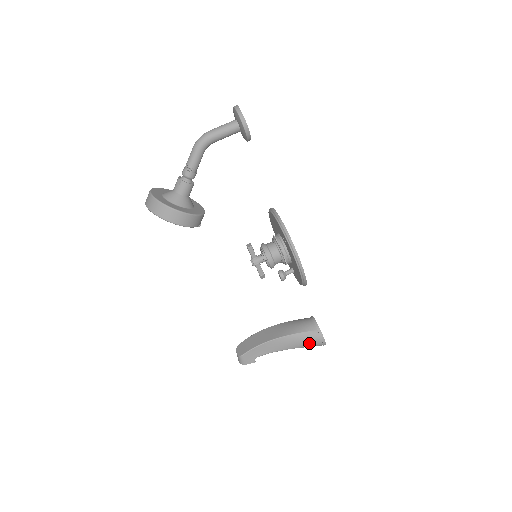
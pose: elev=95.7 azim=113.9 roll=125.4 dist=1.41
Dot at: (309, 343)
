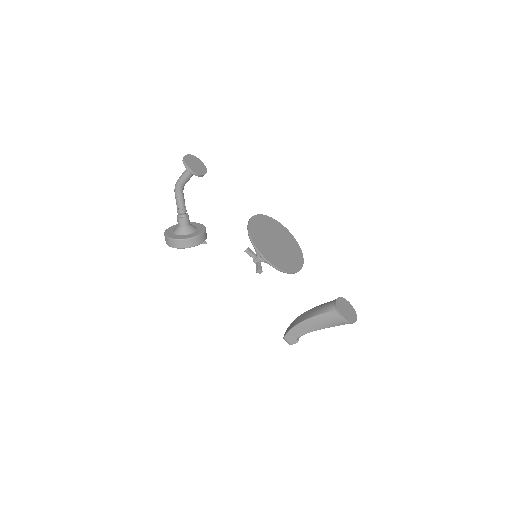
Dot at: (333, 322)
